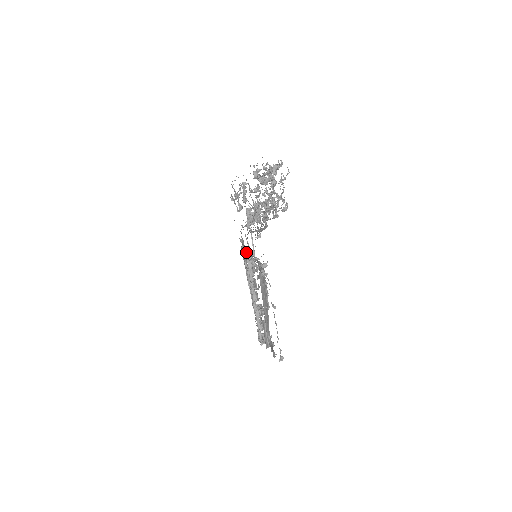
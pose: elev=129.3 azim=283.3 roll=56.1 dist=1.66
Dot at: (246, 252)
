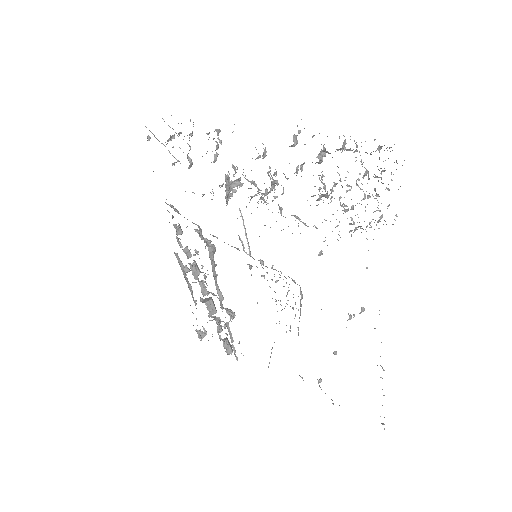
Dot at: (201, 234)
